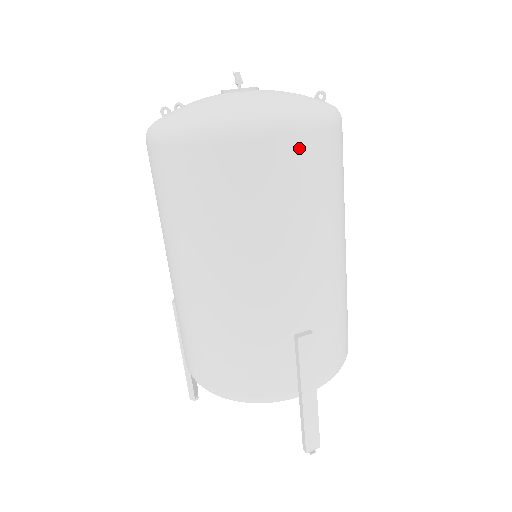
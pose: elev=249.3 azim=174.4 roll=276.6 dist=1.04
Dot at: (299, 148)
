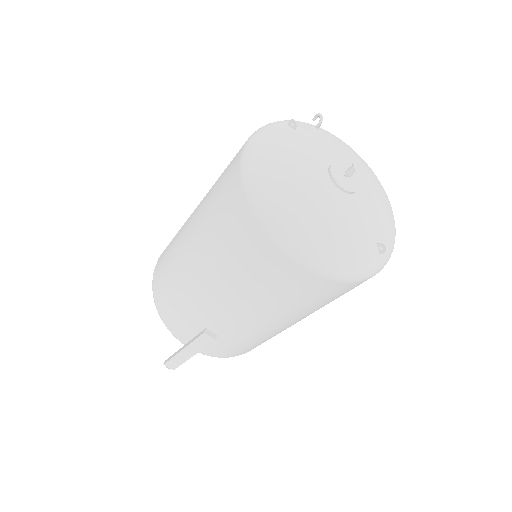
Dot at: (300, 275)
